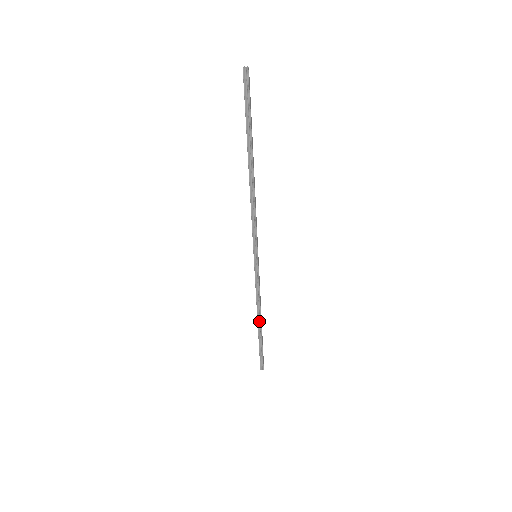
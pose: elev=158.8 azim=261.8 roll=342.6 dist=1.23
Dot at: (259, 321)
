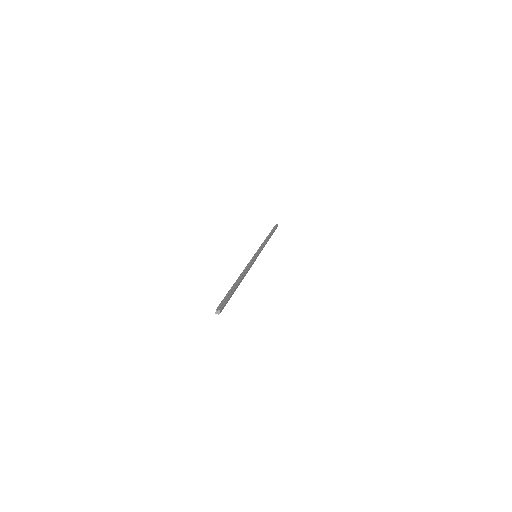
Dot at: occluded
